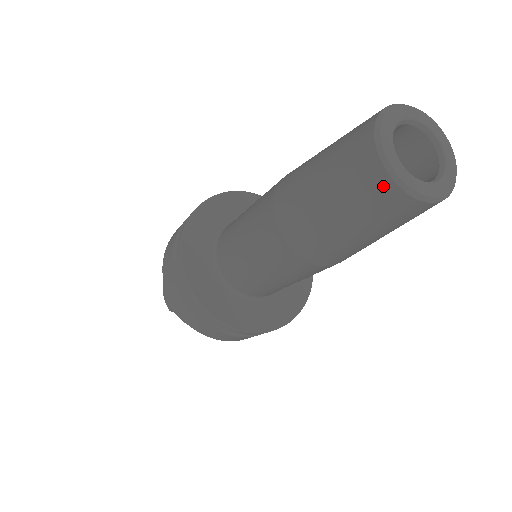
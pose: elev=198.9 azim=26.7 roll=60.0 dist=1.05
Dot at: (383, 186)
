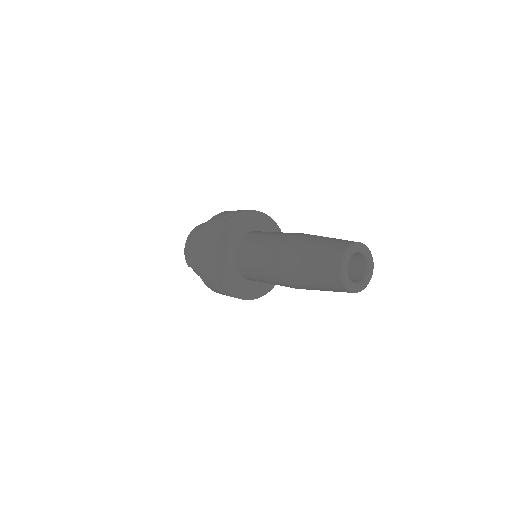
Dot at: (339, 286)
